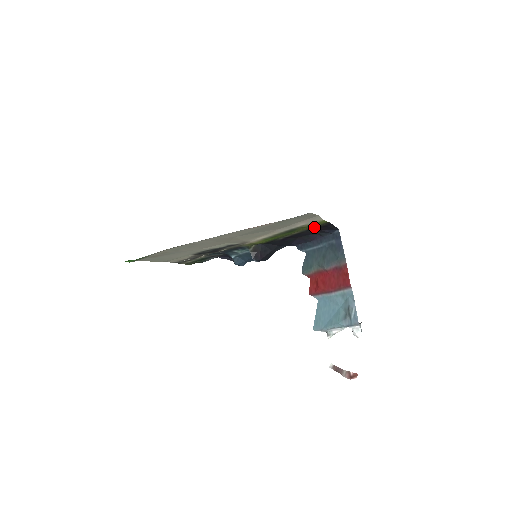
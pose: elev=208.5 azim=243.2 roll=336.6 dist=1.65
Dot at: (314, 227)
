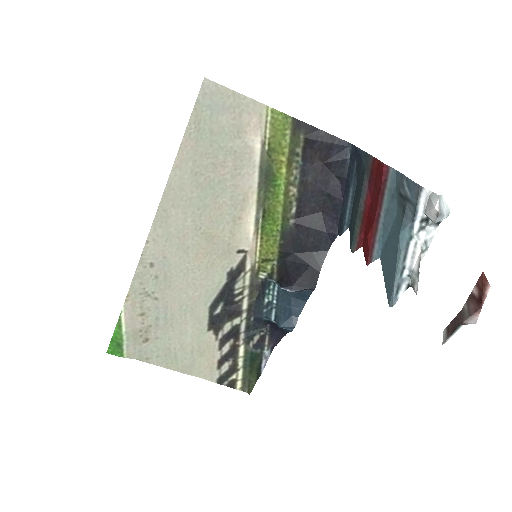
Dot at: (300, 155)
